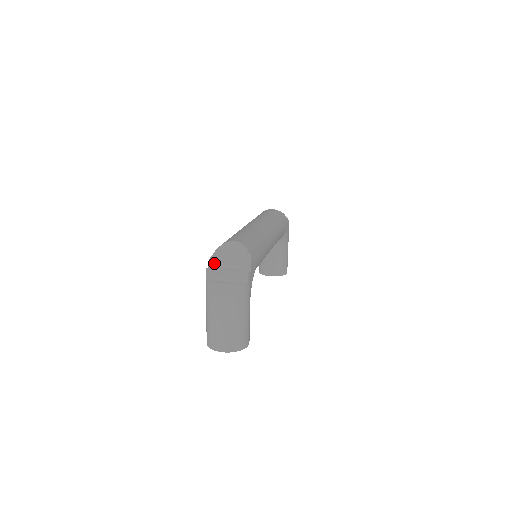
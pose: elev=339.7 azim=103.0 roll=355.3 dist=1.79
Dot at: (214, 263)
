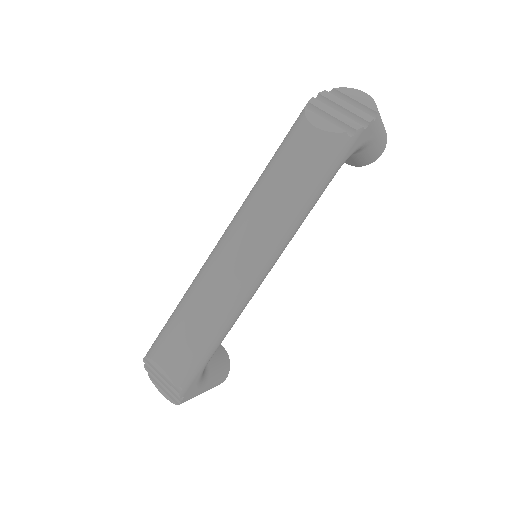
Dot at: (149, 365)
